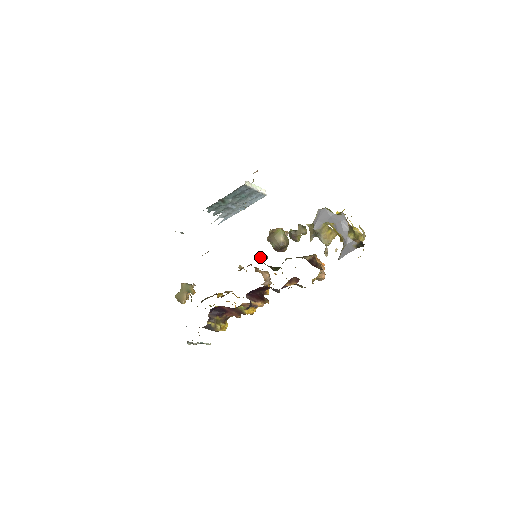
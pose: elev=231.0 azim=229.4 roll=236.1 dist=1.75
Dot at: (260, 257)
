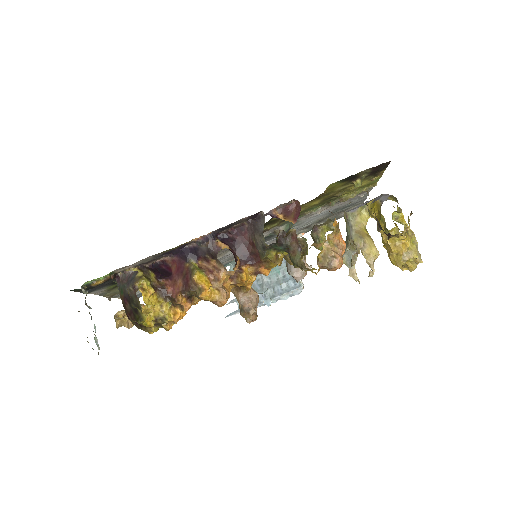
Dot at: occluded
